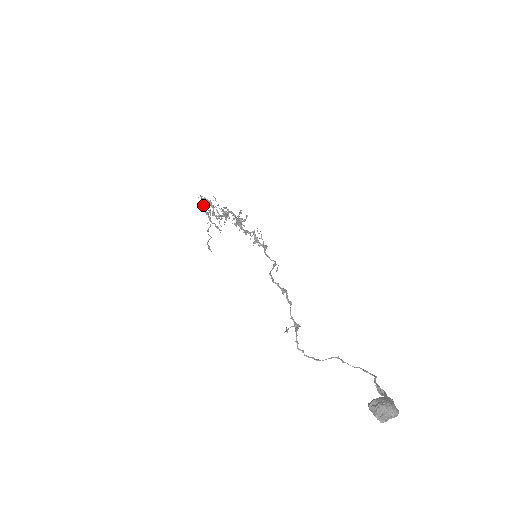
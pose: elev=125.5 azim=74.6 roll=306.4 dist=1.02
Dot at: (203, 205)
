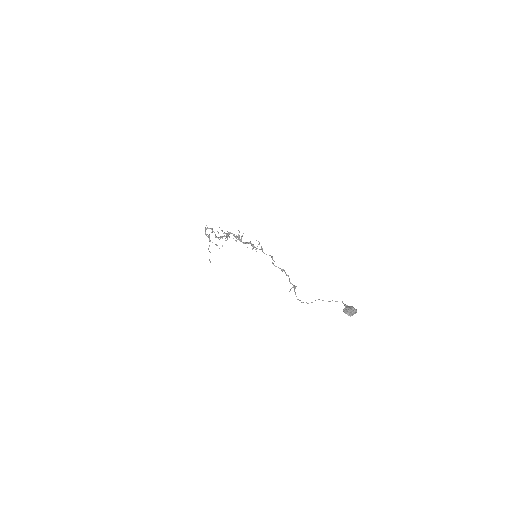
Dot at: (205, 232)
